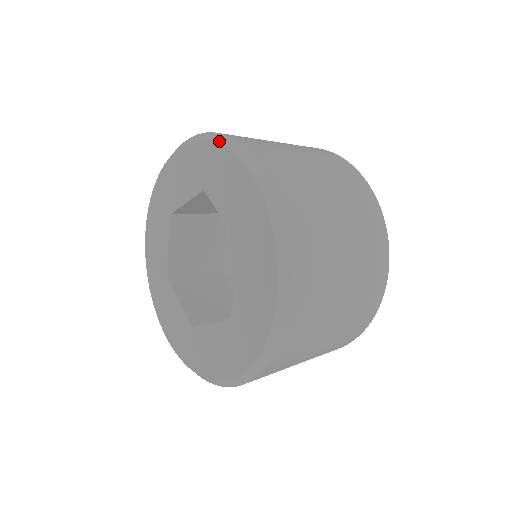
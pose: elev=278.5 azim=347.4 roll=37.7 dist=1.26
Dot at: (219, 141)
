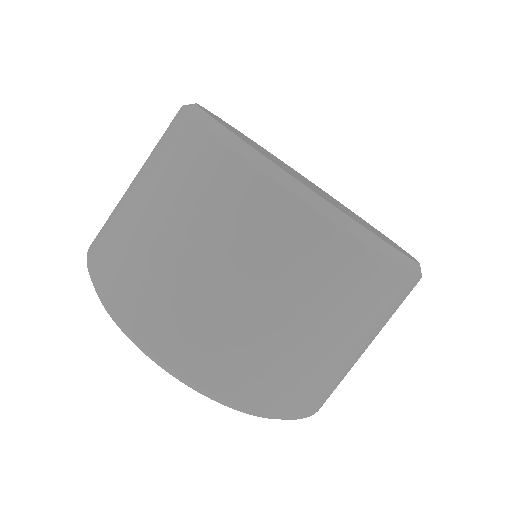
Dot at: occluded
